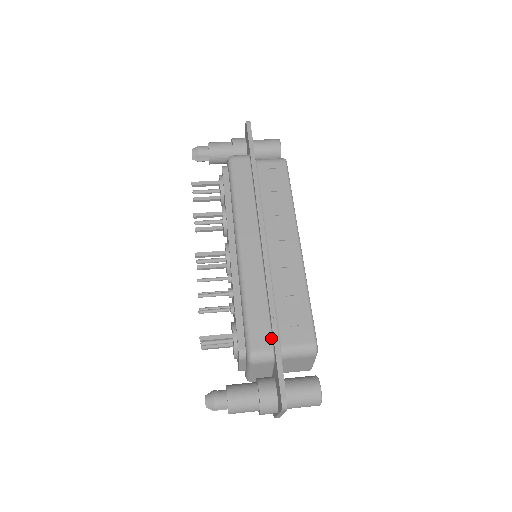
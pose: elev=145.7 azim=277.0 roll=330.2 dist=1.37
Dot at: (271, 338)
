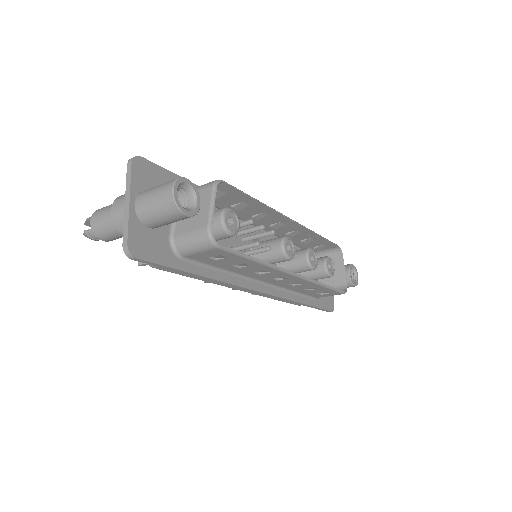
Dot at: occluded
